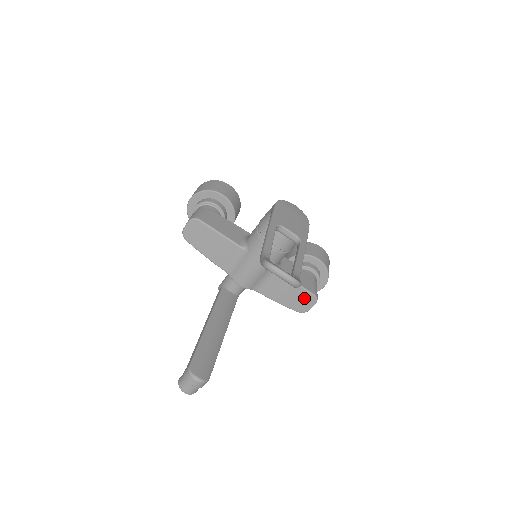
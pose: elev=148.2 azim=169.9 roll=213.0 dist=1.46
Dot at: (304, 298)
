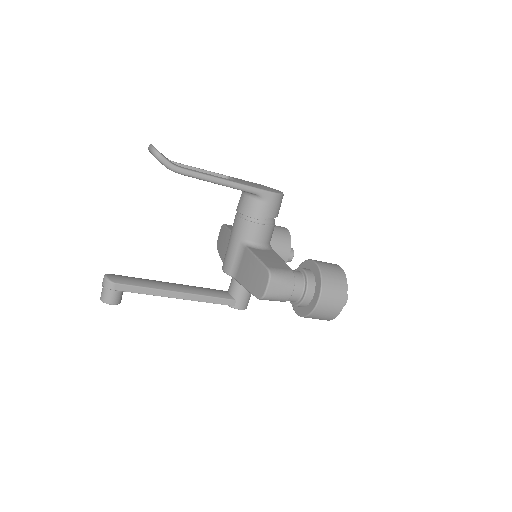
Dot at: (261, 275)
